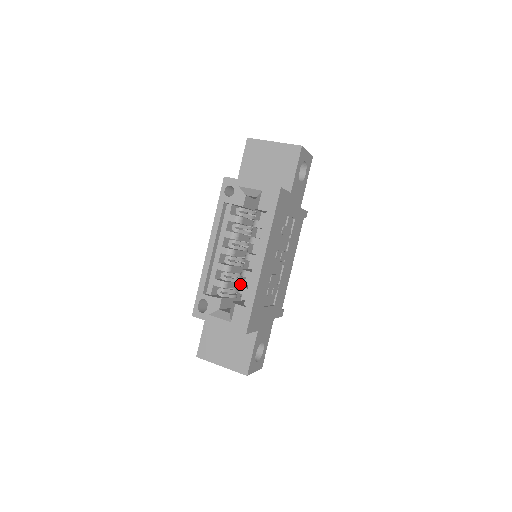
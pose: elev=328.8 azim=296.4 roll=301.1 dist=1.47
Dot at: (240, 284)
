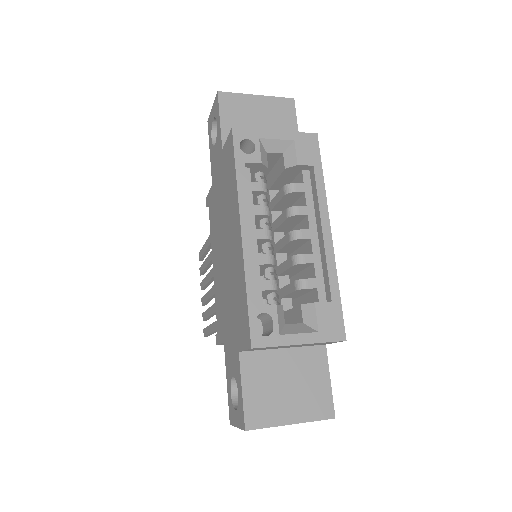
Dot at: occluded
